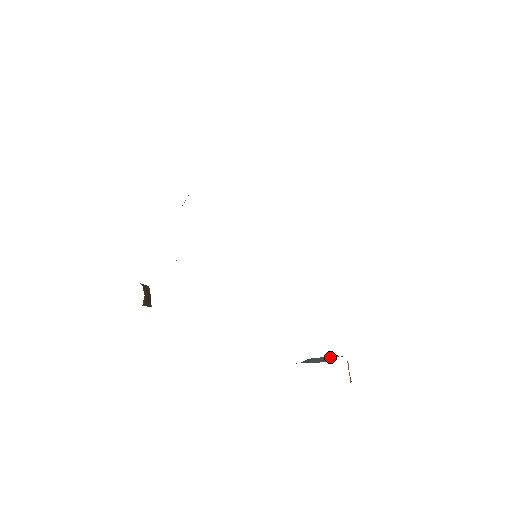
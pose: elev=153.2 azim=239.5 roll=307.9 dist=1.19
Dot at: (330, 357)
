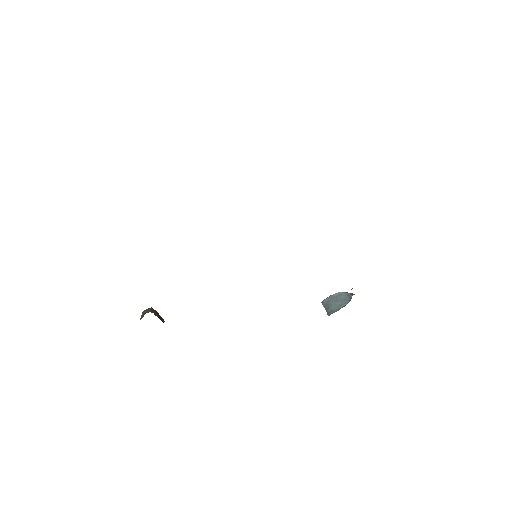
Dot at: (340, 296)
